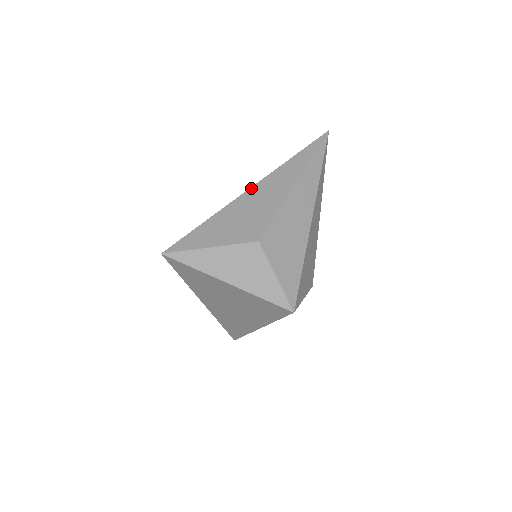
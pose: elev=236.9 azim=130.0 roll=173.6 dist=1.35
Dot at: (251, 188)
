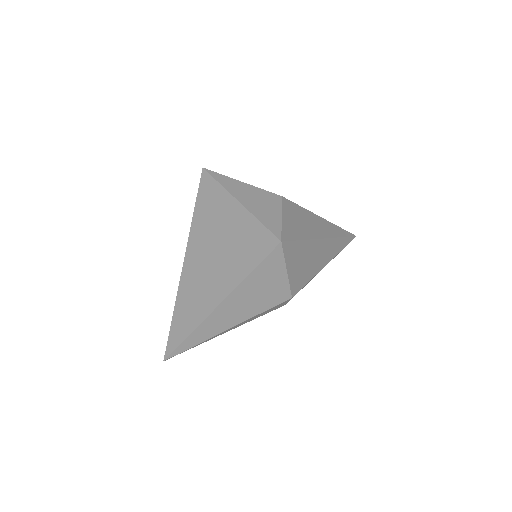
Dot at: occluded
